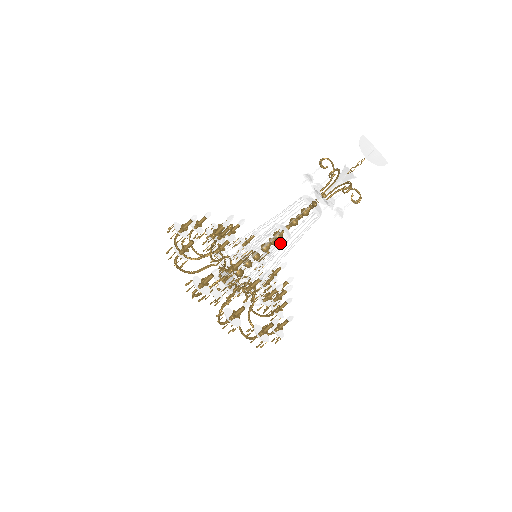
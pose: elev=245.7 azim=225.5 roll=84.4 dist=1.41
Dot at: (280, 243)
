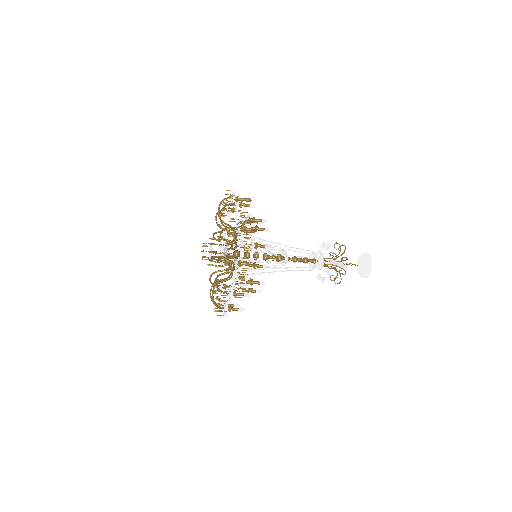
Dot at: (280, 271)
